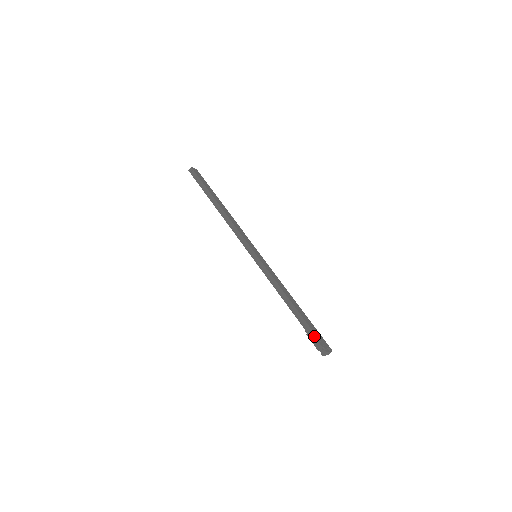
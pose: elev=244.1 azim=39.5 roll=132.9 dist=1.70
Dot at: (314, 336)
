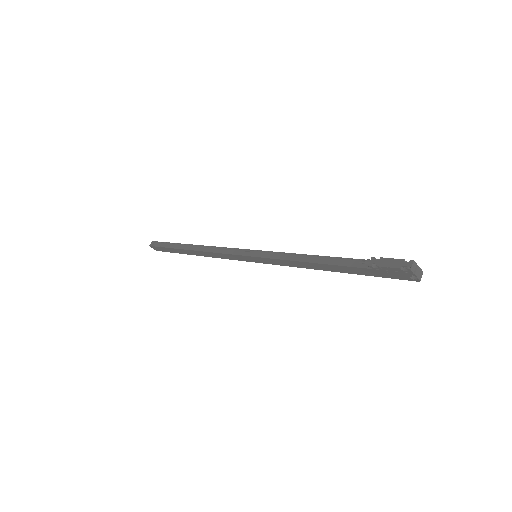
Dot at: (382, 257)
